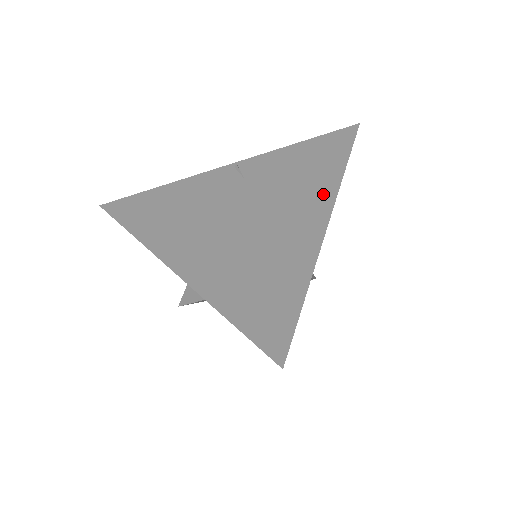
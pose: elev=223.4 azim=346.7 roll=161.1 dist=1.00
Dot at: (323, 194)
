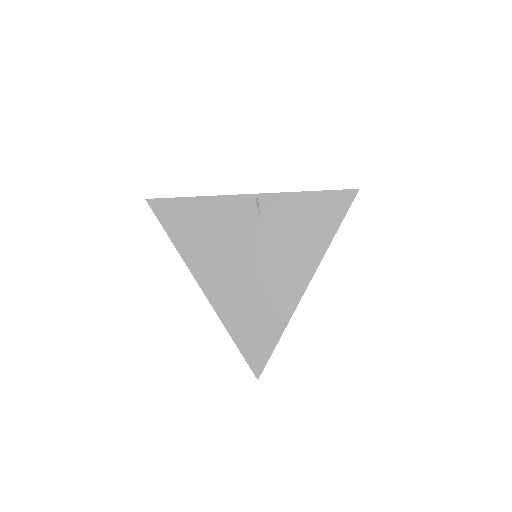
Dot at: (310, 261)
